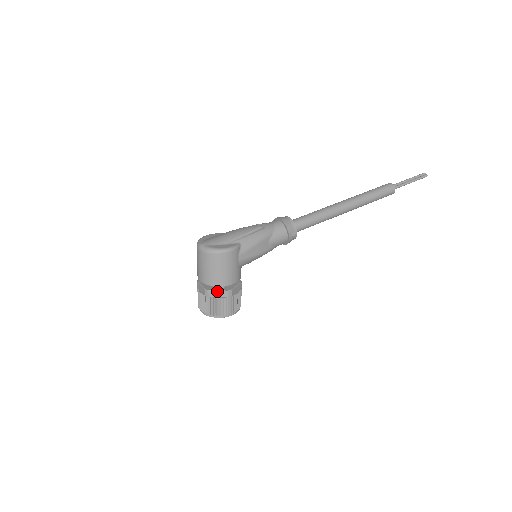
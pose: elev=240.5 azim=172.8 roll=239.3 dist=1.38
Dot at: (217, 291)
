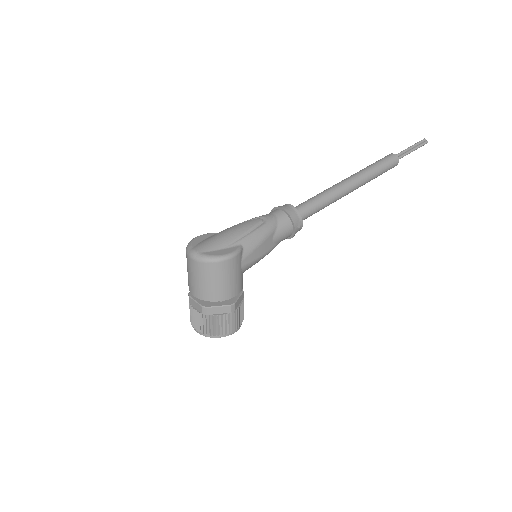
Dot at: (217, 307)
